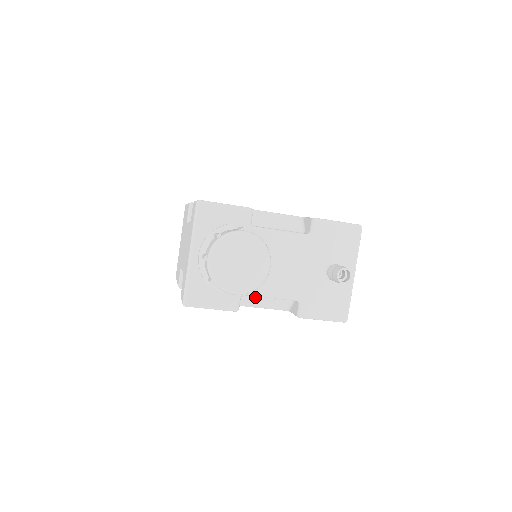
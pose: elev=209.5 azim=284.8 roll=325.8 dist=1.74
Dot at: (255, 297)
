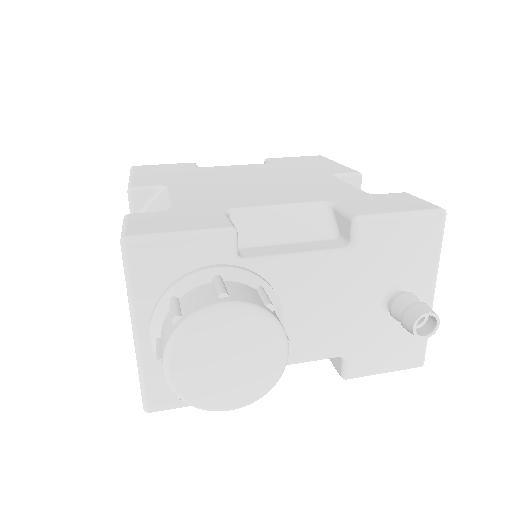
Dot at: occluded
